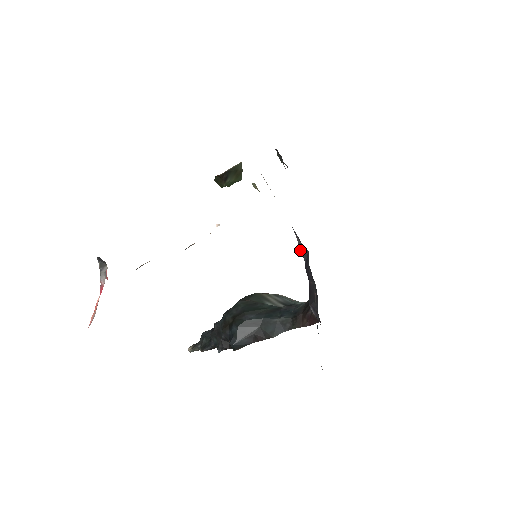
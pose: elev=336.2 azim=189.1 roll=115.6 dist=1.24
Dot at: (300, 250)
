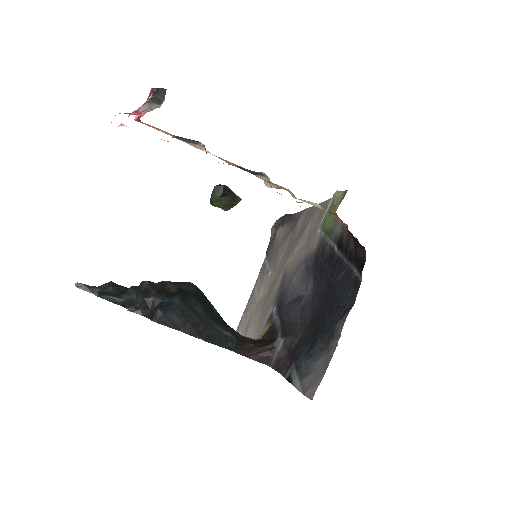
Dot at: (288, 289)
